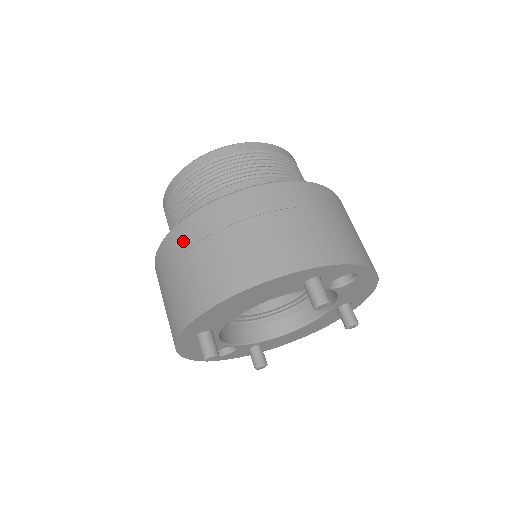
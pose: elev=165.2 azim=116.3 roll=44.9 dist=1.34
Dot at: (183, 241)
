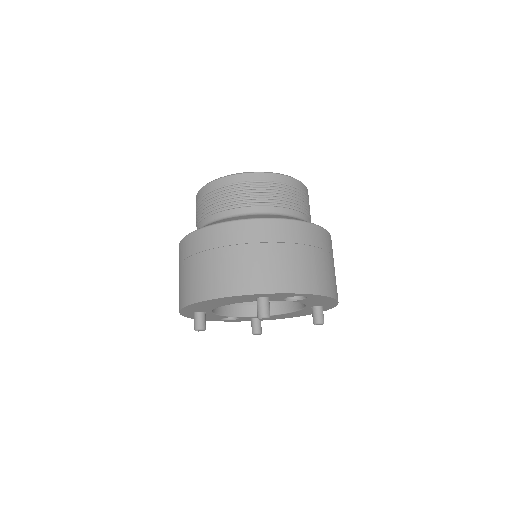
Dot at: (185, 251)
